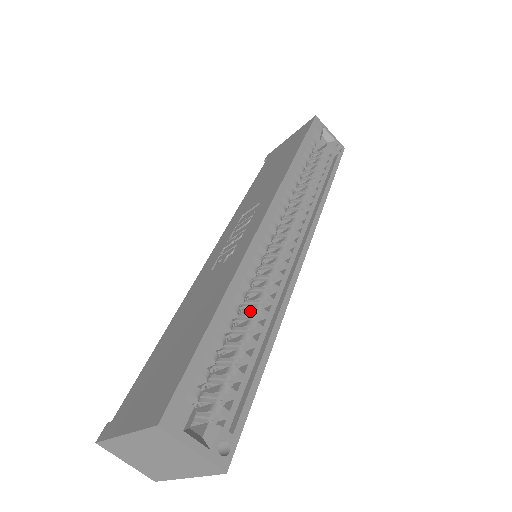
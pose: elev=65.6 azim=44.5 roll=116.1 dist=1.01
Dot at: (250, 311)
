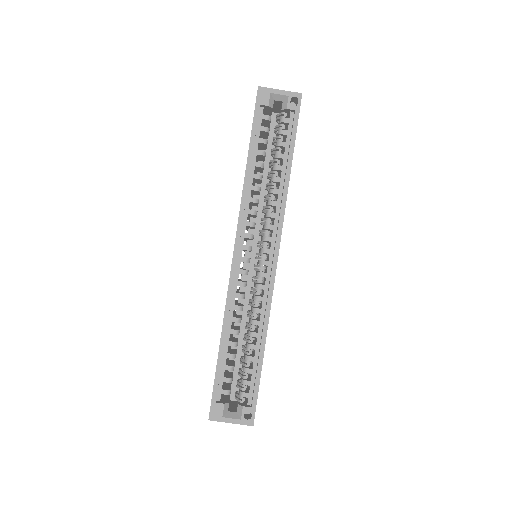
Dot at: (249, 322)
